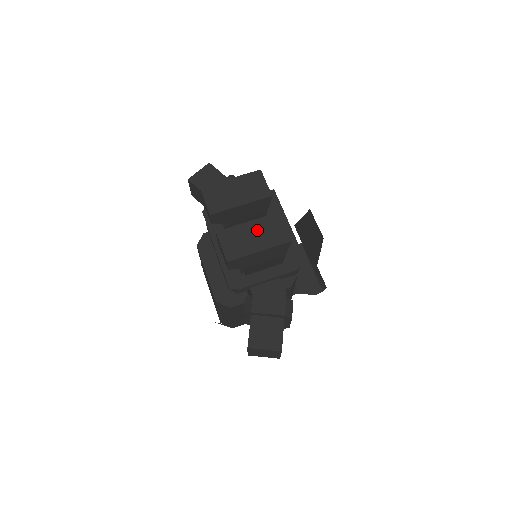
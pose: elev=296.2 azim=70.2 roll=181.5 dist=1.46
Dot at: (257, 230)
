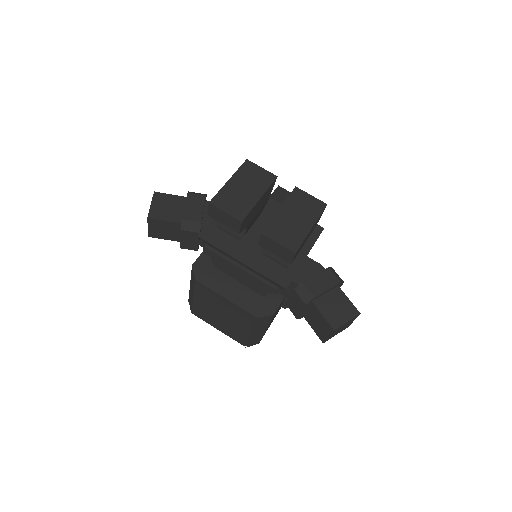
Dot at: (293, 211)
